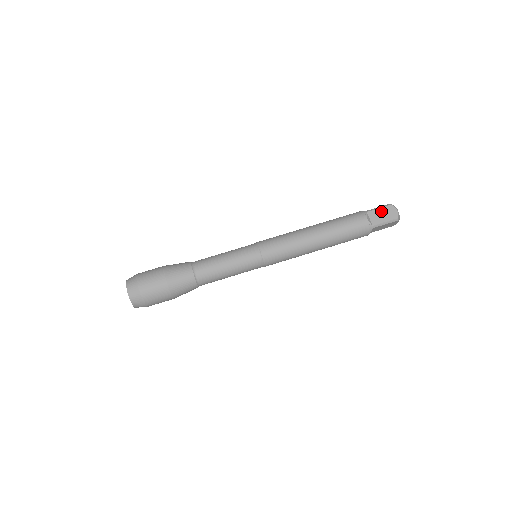
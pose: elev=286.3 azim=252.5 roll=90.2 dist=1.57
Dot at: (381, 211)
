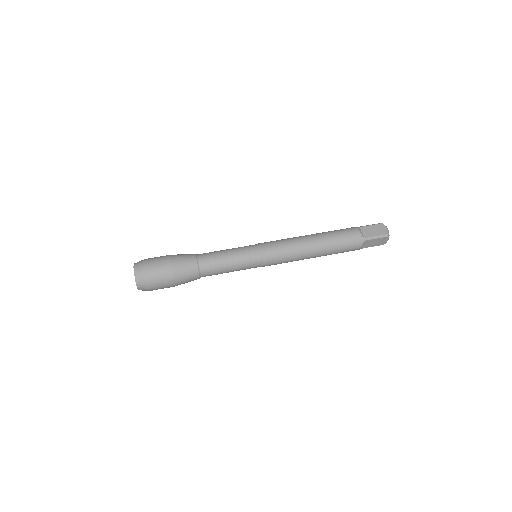
Dot at: (372, 227)
